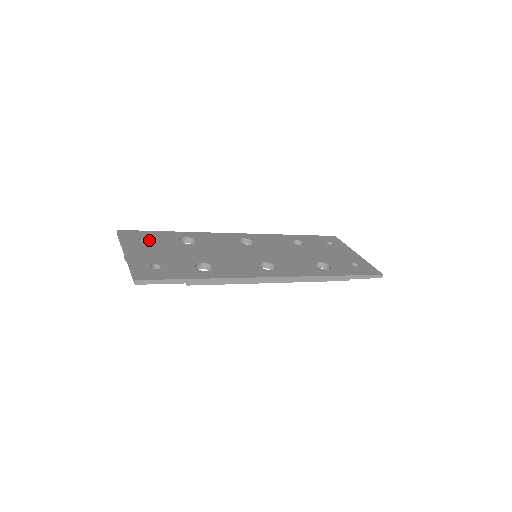
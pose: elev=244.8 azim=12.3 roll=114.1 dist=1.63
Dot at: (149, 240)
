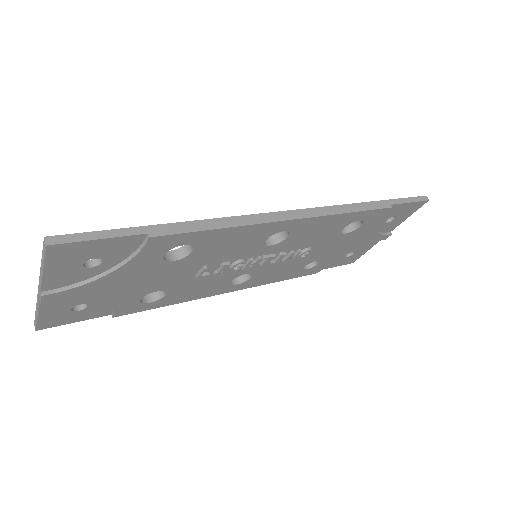
Dot at: occluded
